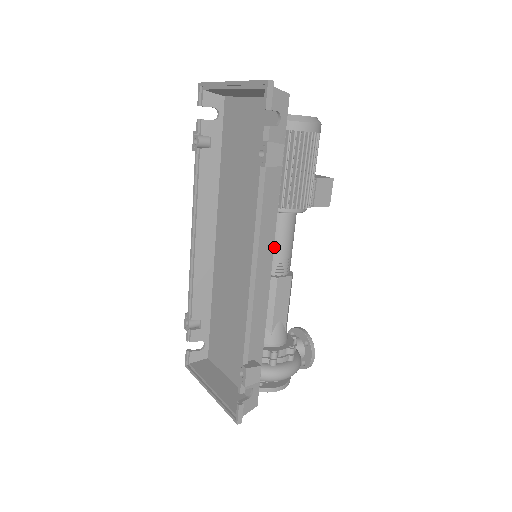
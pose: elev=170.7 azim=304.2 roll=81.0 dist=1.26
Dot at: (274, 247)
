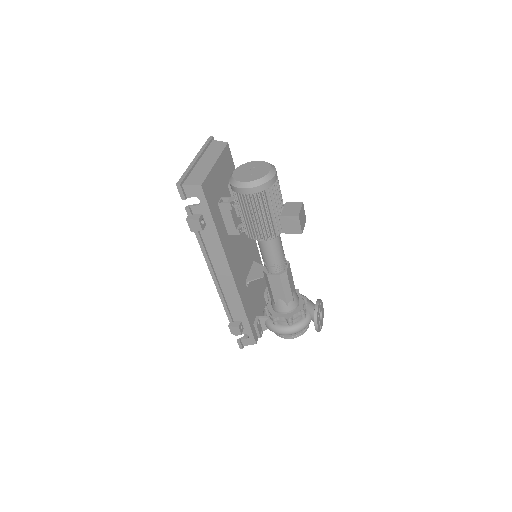
Dot at: (262, 255)
